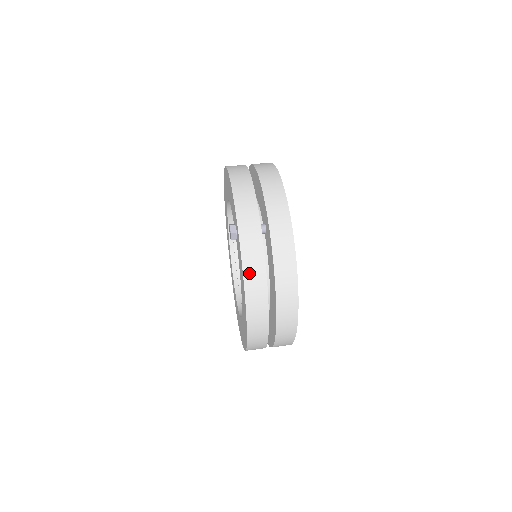
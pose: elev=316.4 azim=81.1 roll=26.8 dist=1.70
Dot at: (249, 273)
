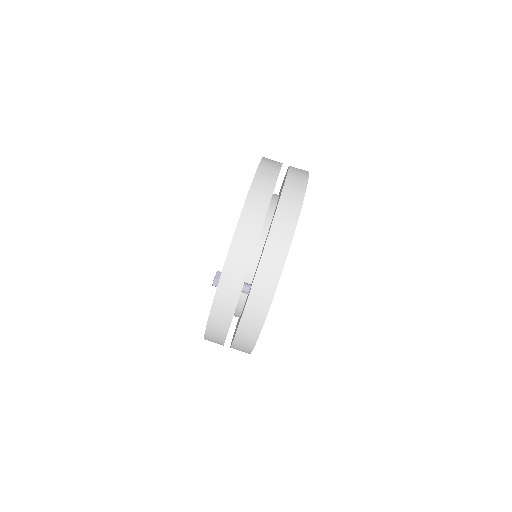
Dot at: (212, 329)
